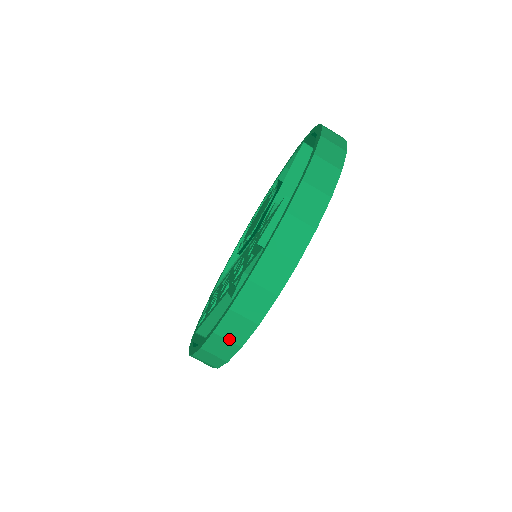
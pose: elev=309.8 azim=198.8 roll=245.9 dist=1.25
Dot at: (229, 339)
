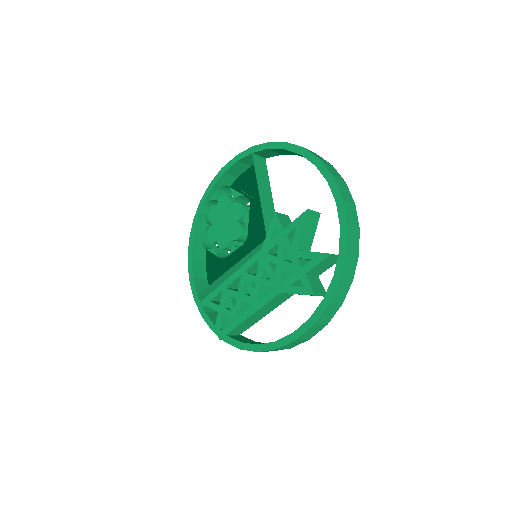
Dot at: (322, 323)
